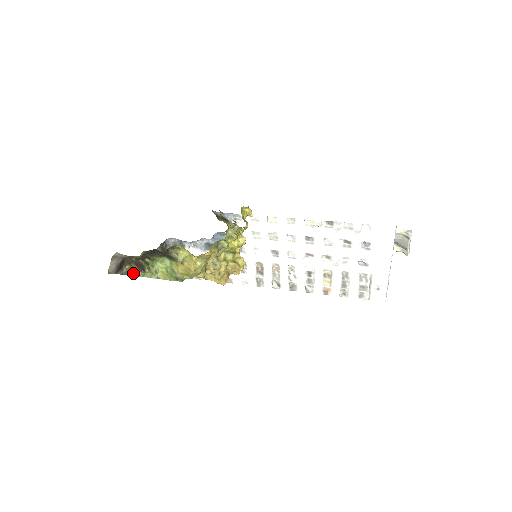
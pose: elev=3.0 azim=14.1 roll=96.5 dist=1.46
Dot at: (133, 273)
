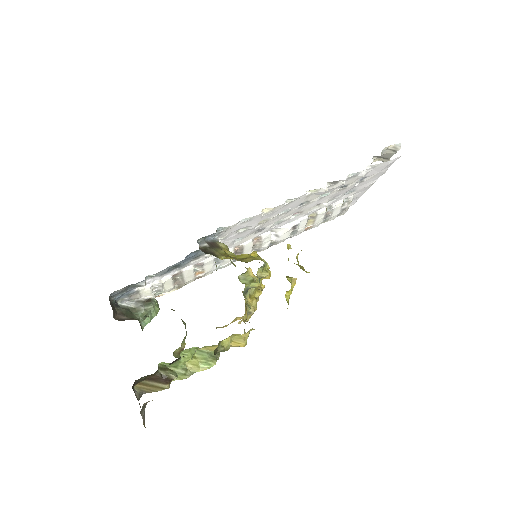
Dot at: (153, 390)
